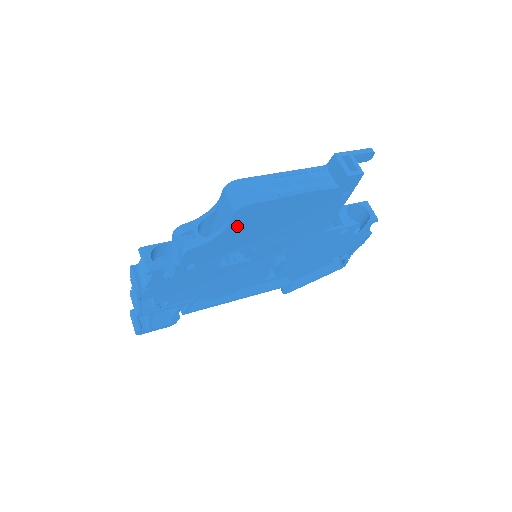
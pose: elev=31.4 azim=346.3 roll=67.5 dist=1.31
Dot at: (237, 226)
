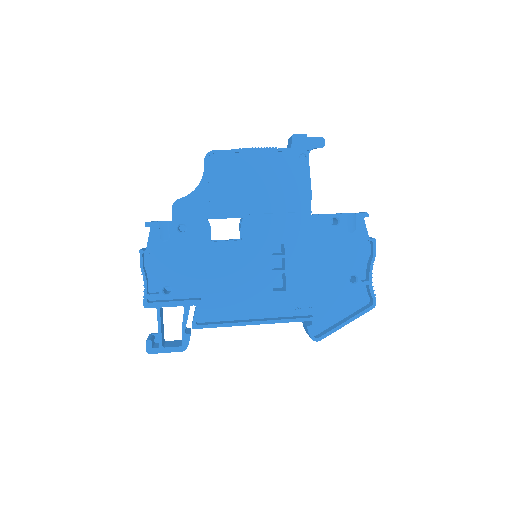
Dot at: (212, 178)
